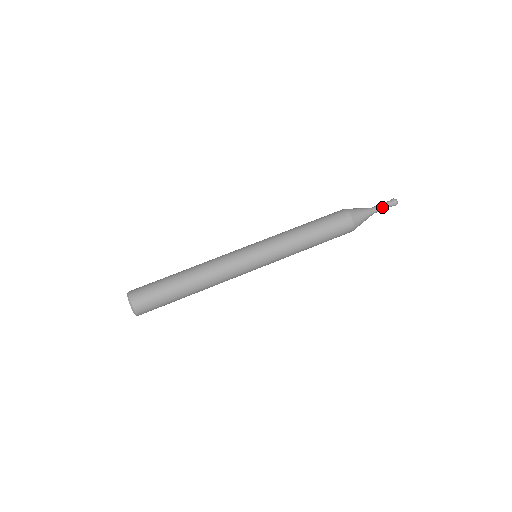
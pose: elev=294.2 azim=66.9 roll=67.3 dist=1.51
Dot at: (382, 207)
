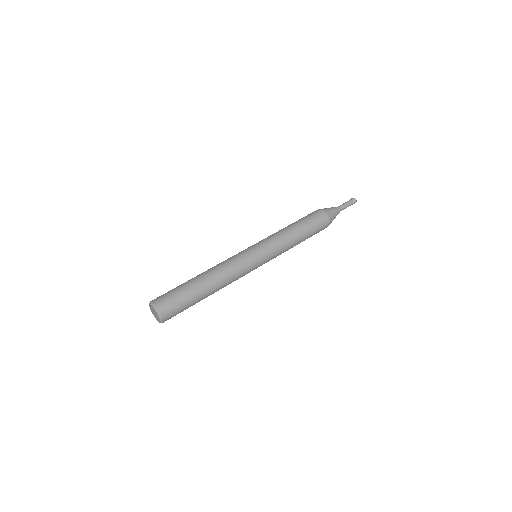
Dot at: (345, 204)
